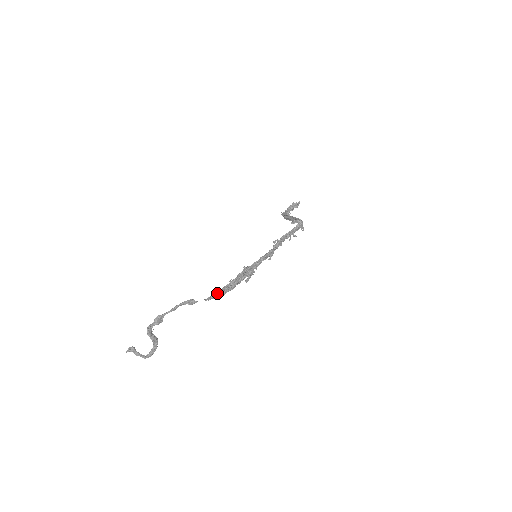
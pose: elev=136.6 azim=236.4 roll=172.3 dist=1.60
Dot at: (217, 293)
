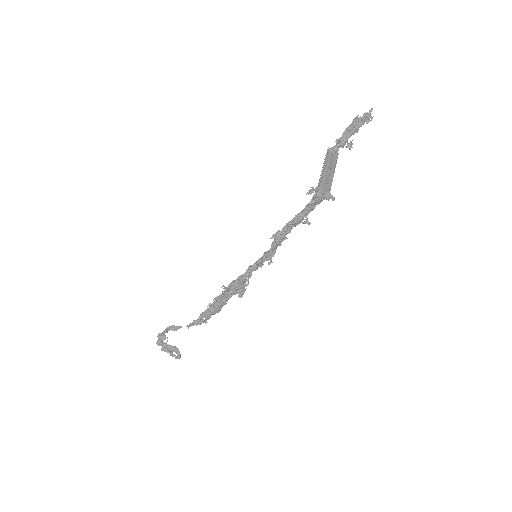
Dot at: (197, 319)
